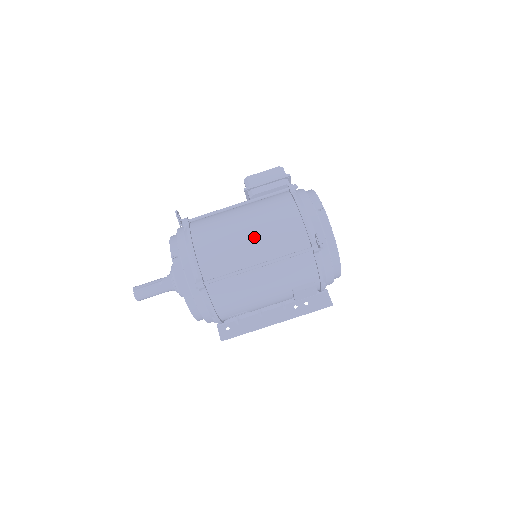
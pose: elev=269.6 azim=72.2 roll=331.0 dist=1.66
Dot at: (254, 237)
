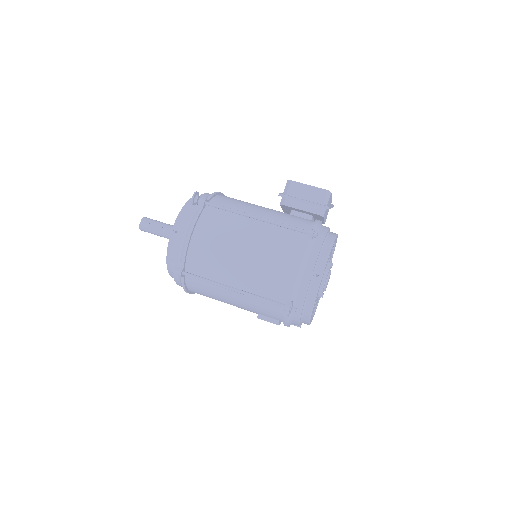
Dot at: (244, 263)
